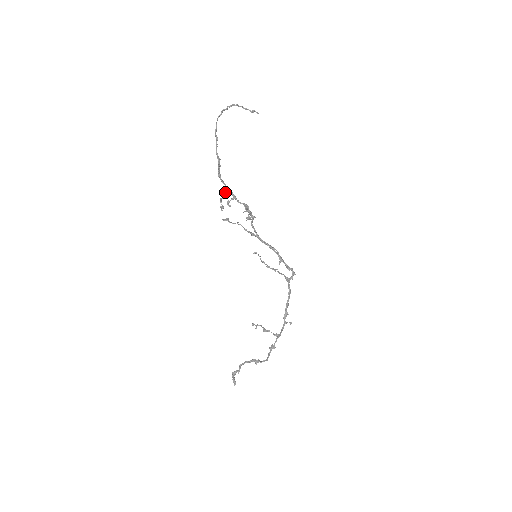
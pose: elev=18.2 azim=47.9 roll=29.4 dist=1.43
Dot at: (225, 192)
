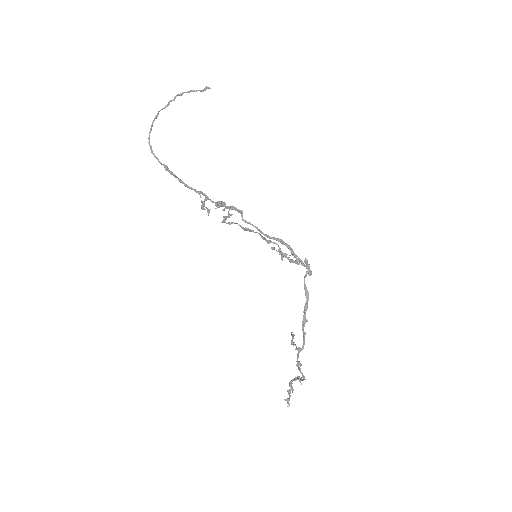
Dot at: (200, 195)
